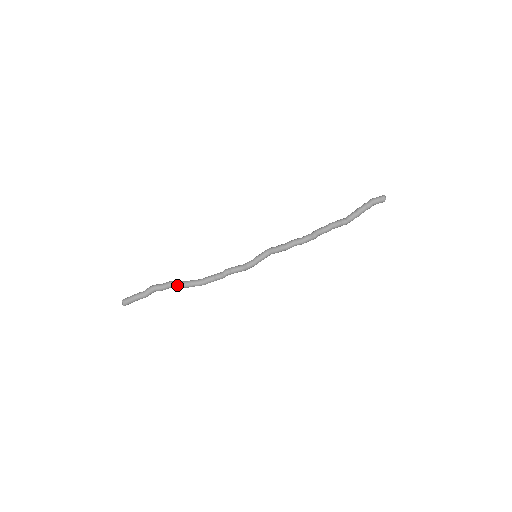
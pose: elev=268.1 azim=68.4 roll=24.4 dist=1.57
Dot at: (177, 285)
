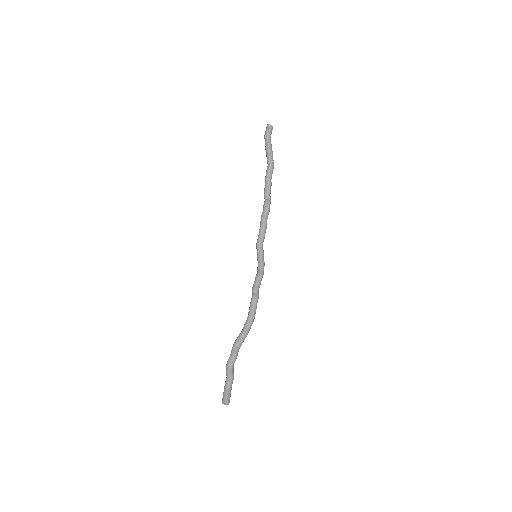
Dot at: (240, 341)
